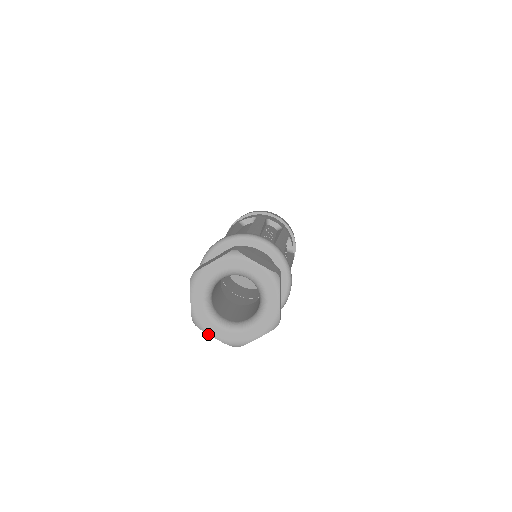
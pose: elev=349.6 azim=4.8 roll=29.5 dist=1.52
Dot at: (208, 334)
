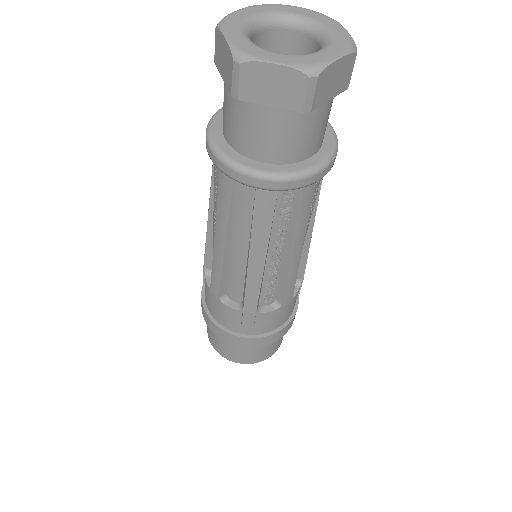
Dot at: (222, 32)
